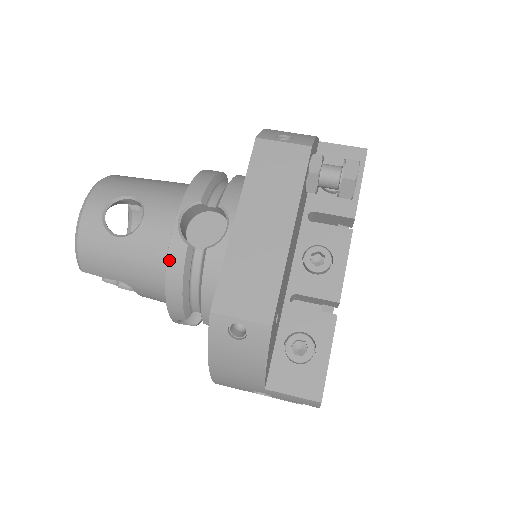
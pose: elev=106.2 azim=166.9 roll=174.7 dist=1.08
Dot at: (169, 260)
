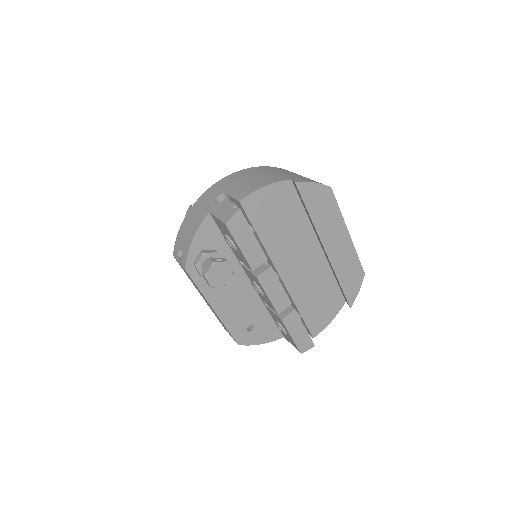
Dot at: occluded
